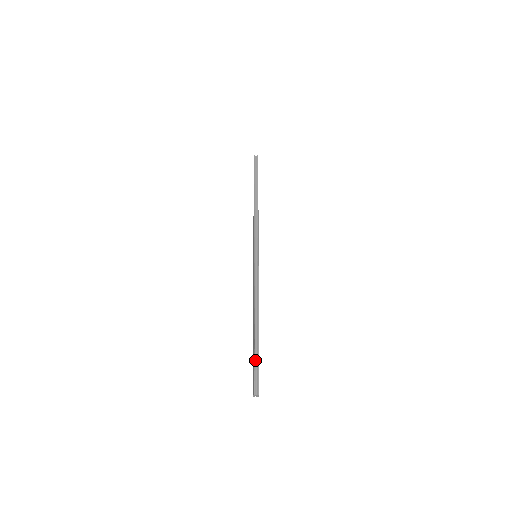
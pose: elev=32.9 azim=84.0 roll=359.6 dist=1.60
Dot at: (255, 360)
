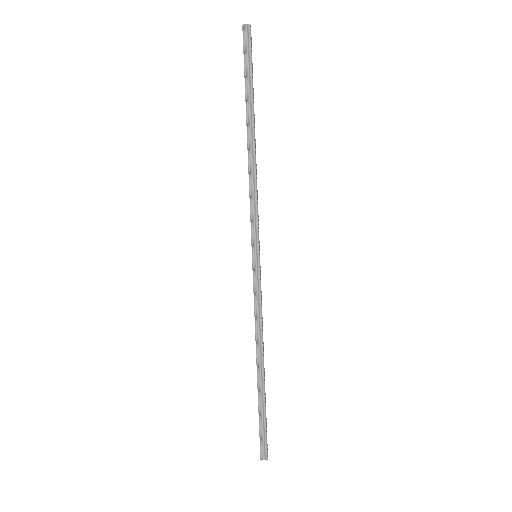
Dot at: (260, 419)
